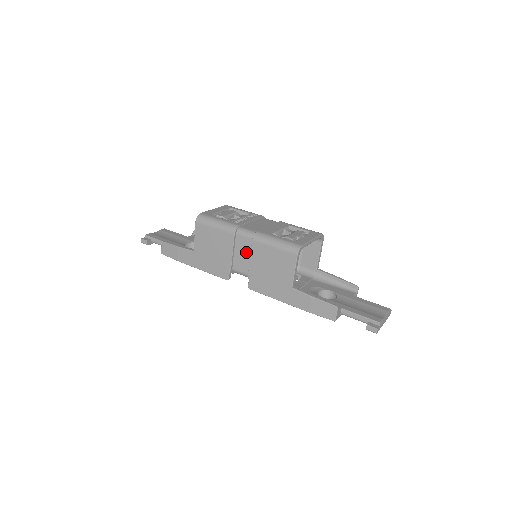
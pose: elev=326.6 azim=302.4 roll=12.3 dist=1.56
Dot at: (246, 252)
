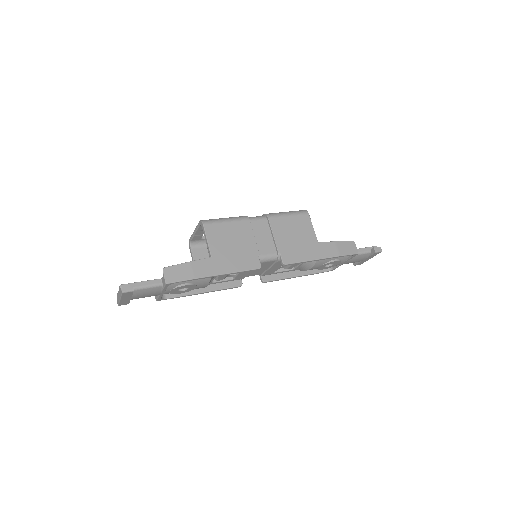
Dot at: (265, 233)
